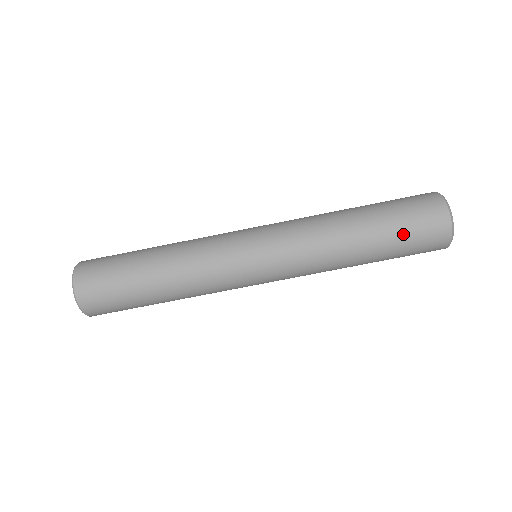
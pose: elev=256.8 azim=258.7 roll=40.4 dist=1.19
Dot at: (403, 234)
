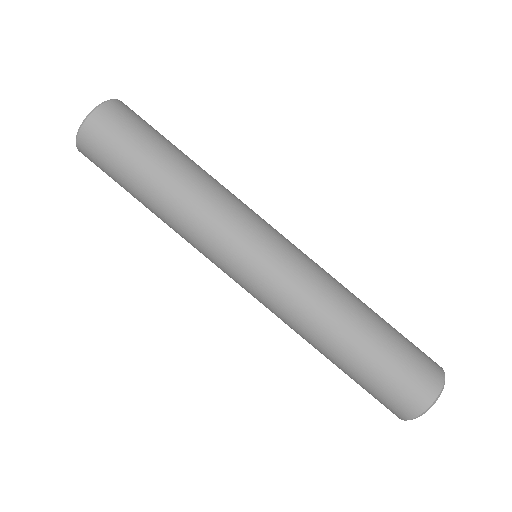
Dot at: (403, 341)
